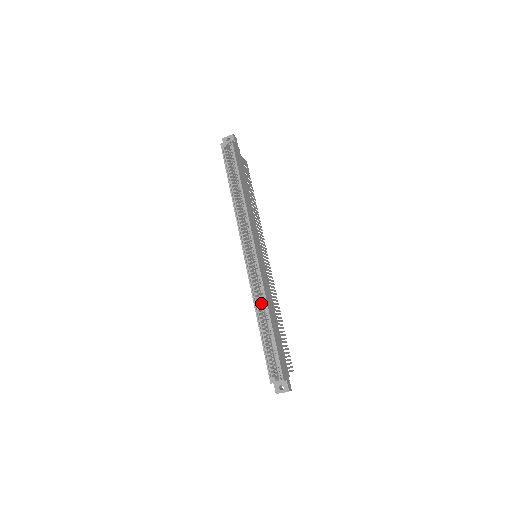
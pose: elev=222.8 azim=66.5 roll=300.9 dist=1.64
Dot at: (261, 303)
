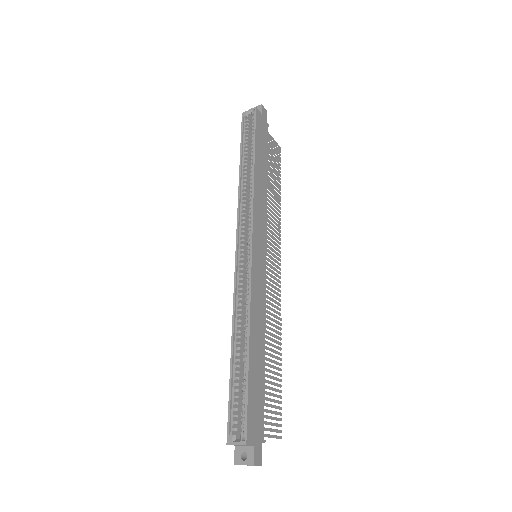
Dot at: occluded
